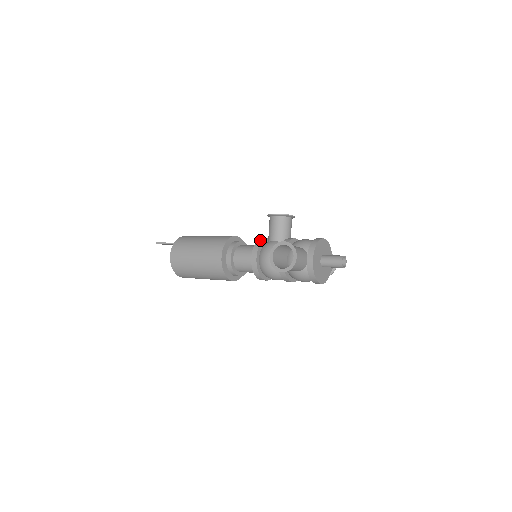
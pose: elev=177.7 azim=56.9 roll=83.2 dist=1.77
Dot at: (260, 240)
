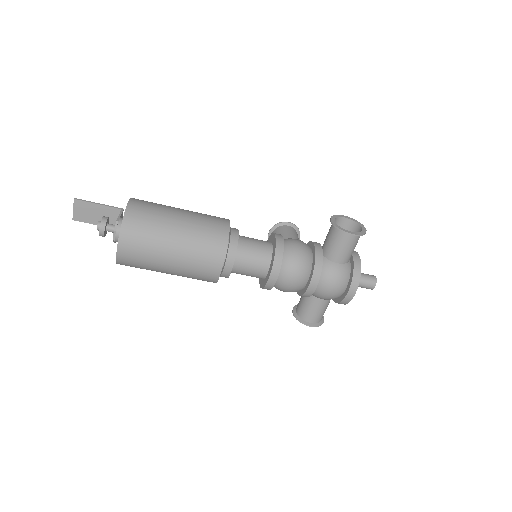
Dot at: occluded
